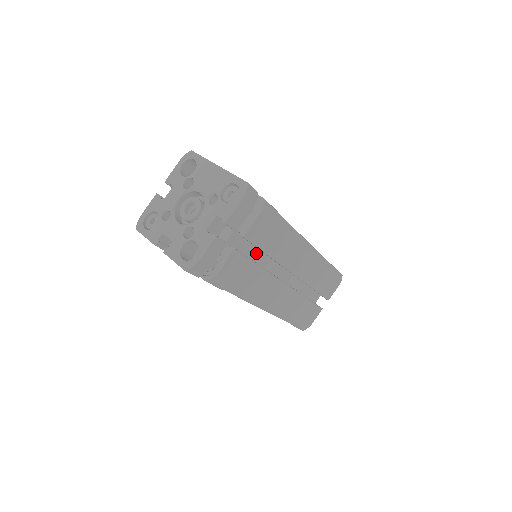
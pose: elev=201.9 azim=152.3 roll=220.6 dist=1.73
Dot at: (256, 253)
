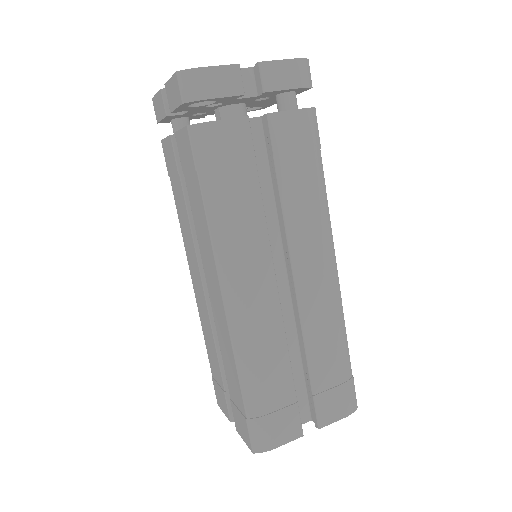
Dot at: (265, 192)
